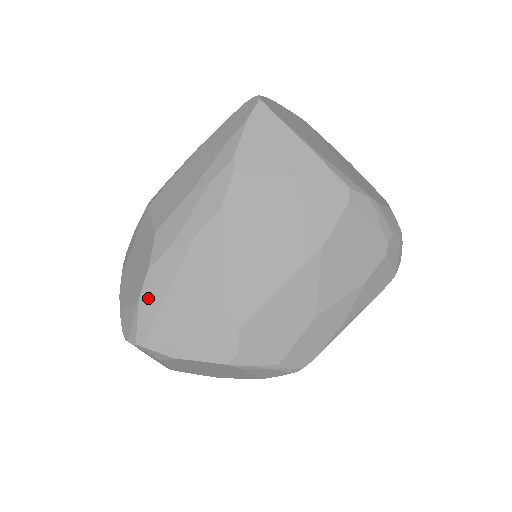
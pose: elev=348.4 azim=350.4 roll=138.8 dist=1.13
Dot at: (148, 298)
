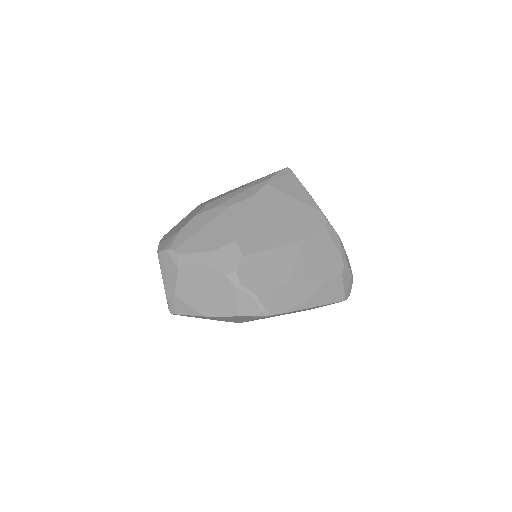
Dot at: (189, 228)
